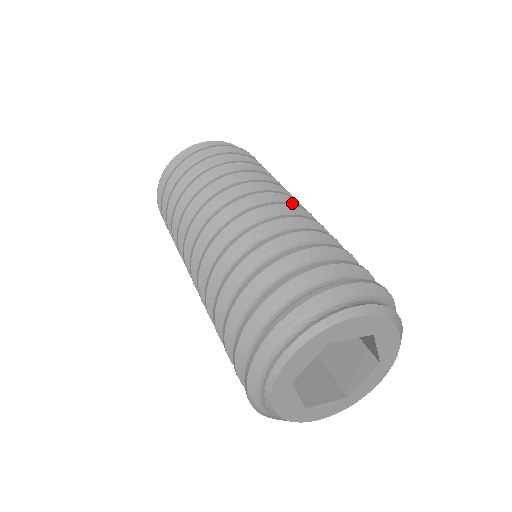
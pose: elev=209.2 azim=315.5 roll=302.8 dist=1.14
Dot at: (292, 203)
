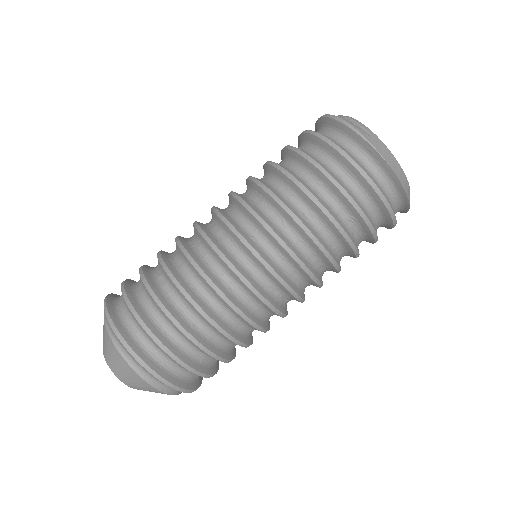
Dot at: occluded
